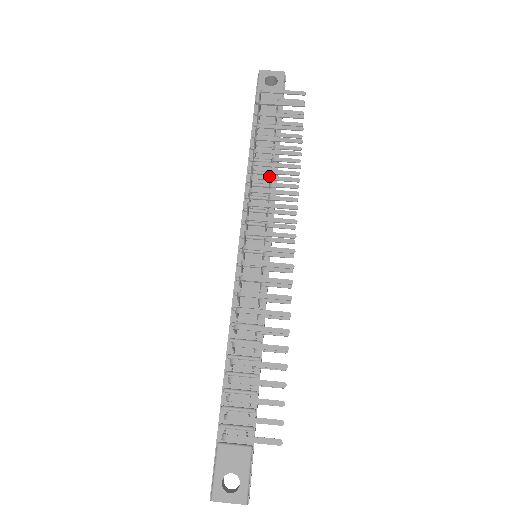
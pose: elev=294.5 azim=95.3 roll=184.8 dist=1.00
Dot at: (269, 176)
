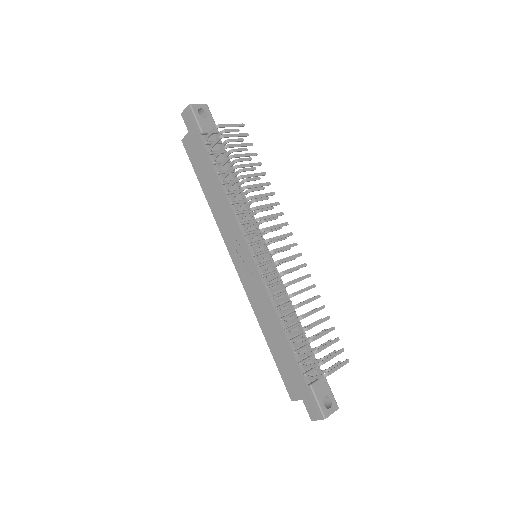
Dot at: (258, 195)
